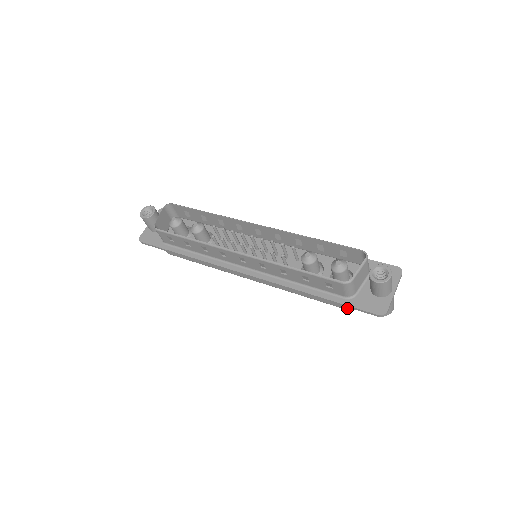
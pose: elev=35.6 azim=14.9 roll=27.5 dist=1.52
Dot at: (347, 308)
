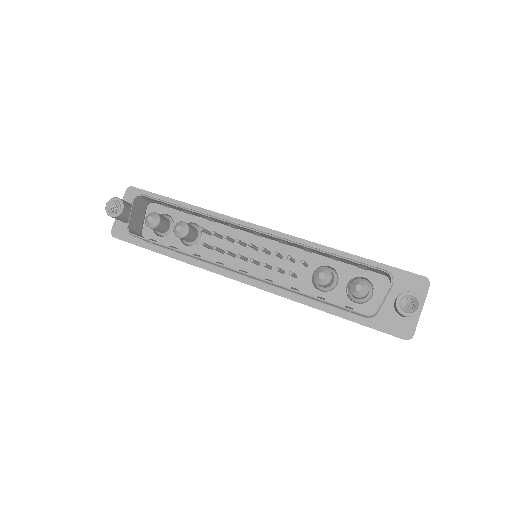
Dot at: occluded
